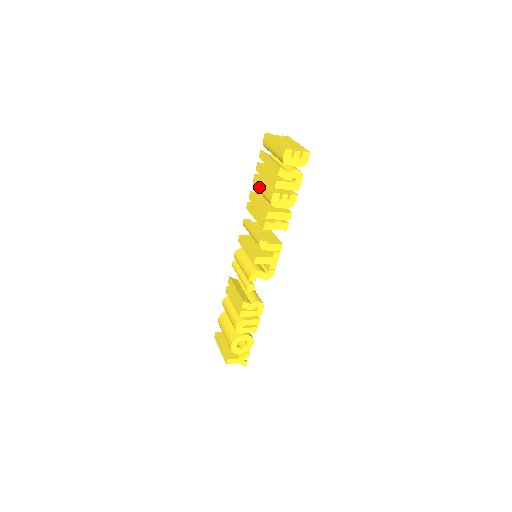
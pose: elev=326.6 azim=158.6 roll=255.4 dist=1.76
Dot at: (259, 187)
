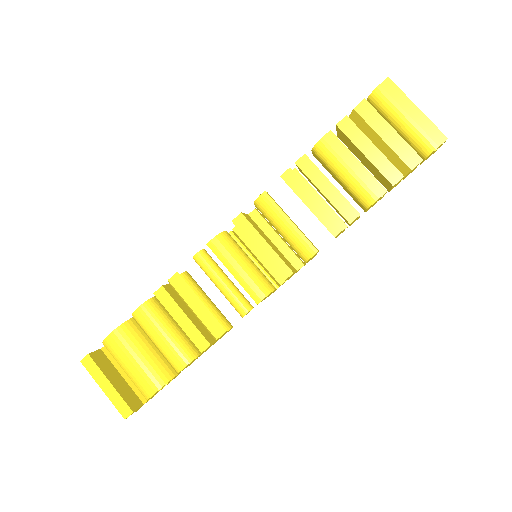
Dot at: (341, 161)
